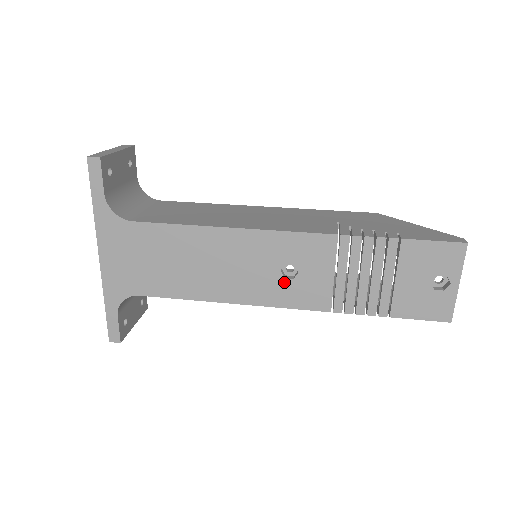
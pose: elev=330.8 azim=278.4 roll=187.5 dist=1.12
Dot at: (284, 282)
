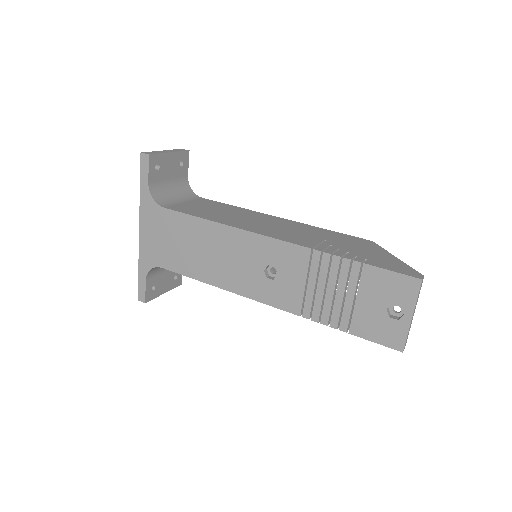
Dot at: (266, 281)
